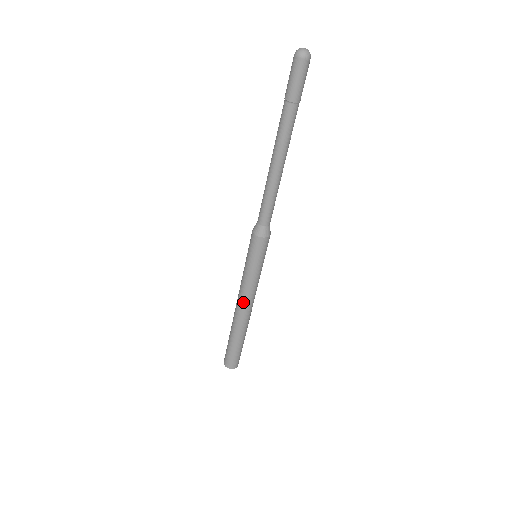
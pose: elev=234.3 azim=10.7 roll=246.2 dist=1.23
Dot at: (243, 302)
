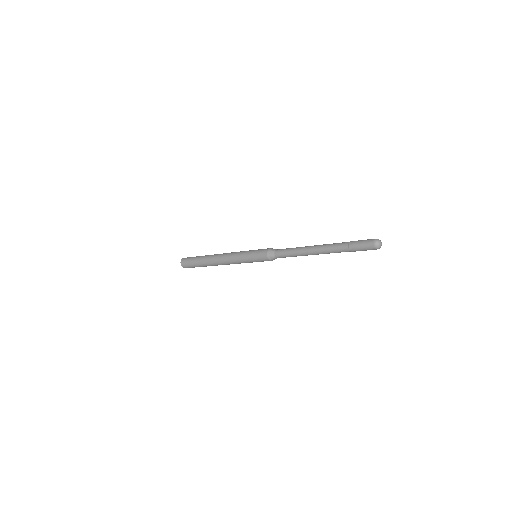
Dot at: occluded
